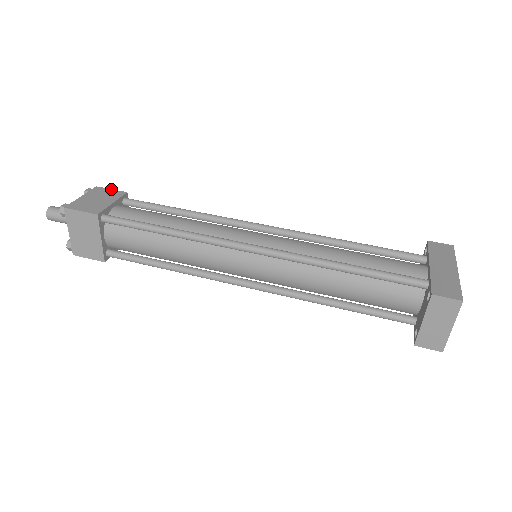
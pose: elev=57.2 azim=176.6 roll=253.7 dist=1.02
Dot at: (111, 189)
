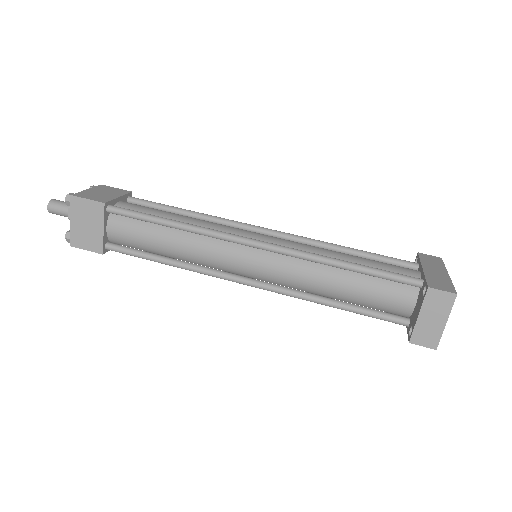
Dot at: (116, 188)
